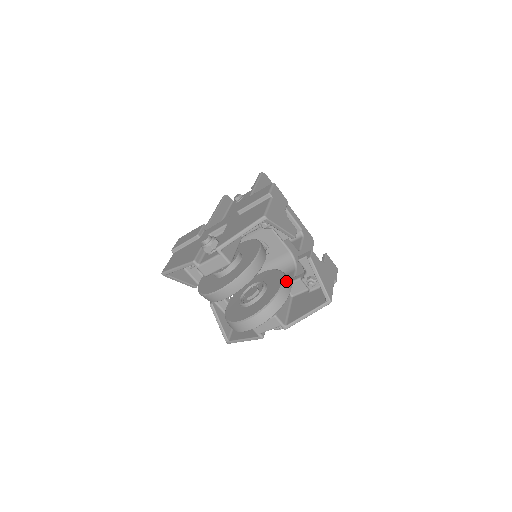
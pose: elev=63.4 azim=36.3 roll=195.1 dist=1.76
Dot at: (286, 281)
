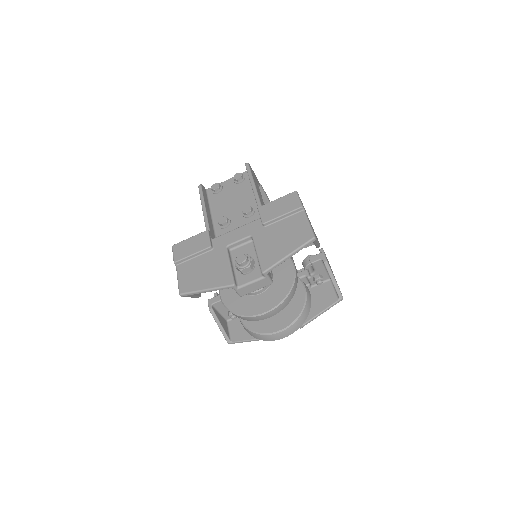
Dot at: (305, 286)
